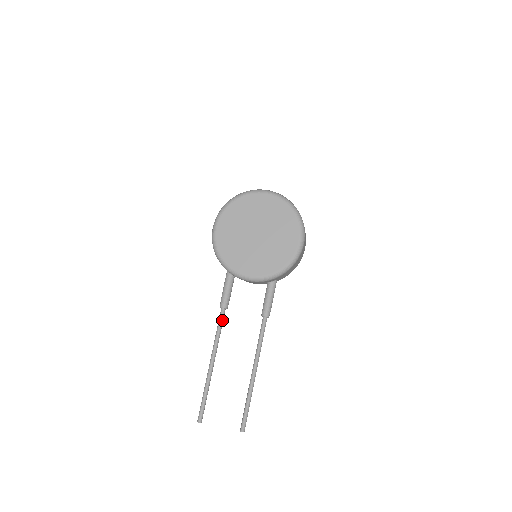
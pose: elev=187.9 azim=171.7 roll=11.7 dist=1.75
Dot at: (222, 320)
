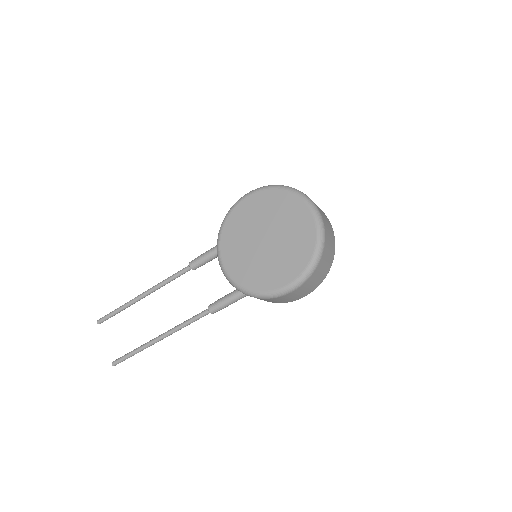
Dot at: (181, 274)
